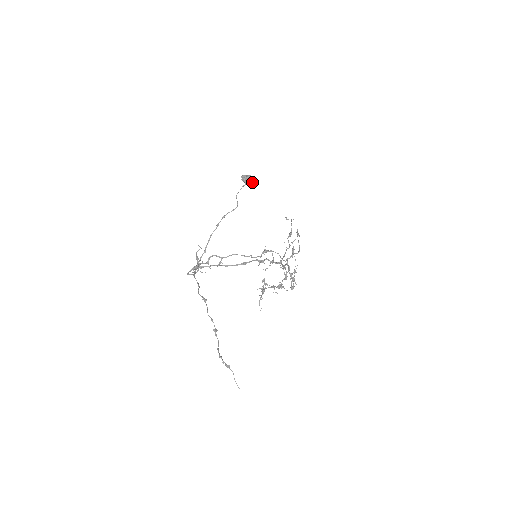
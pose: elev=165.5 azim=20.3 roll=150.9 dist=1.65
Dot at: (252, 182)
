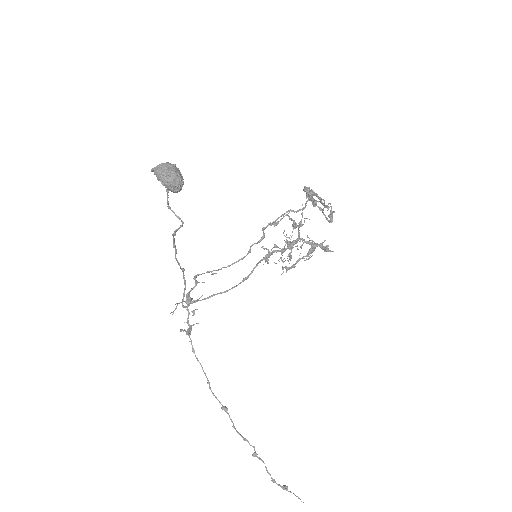
Dot at: (178, 187)
